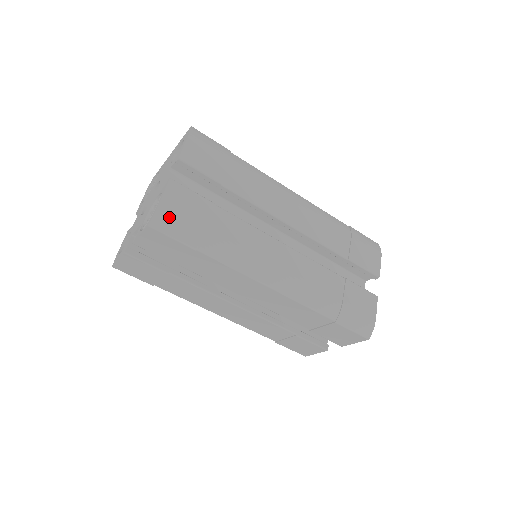
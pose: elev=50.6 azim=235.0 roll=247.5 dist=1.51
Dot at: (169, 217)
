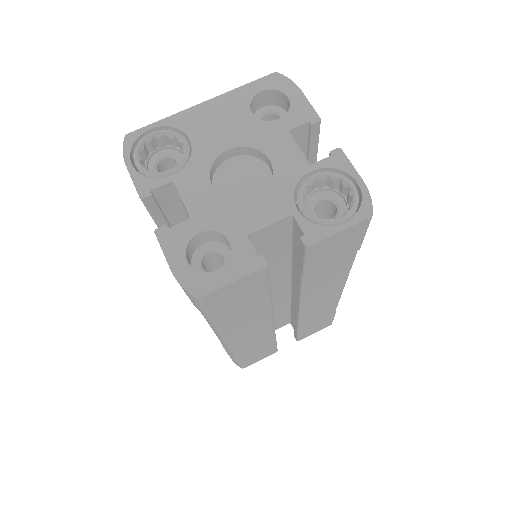
Dot at: occluded
